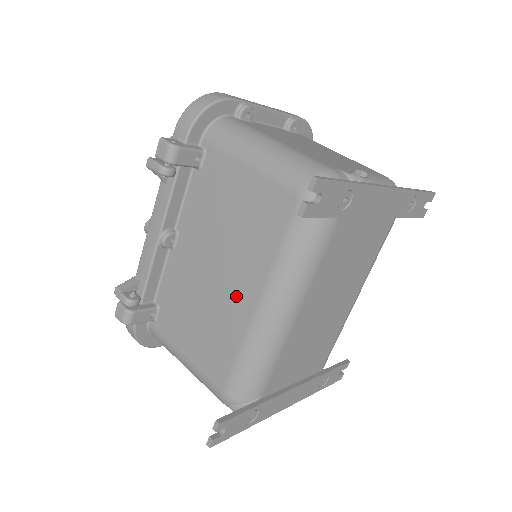
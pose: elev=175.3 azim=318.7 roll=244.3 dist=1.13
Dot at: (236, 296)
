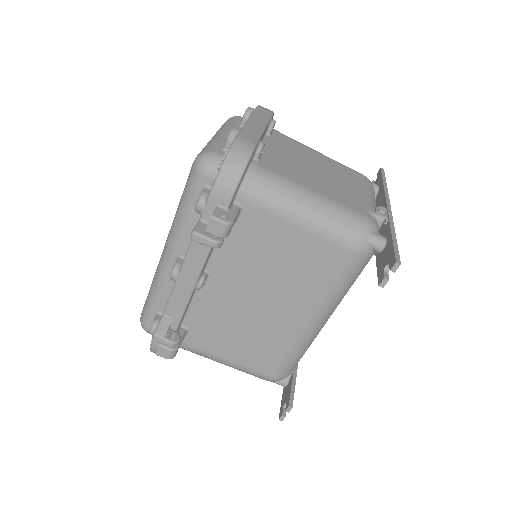
Dot at: (284, 318)
